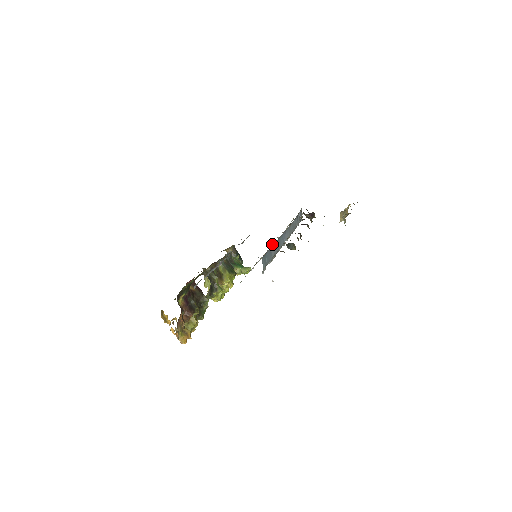
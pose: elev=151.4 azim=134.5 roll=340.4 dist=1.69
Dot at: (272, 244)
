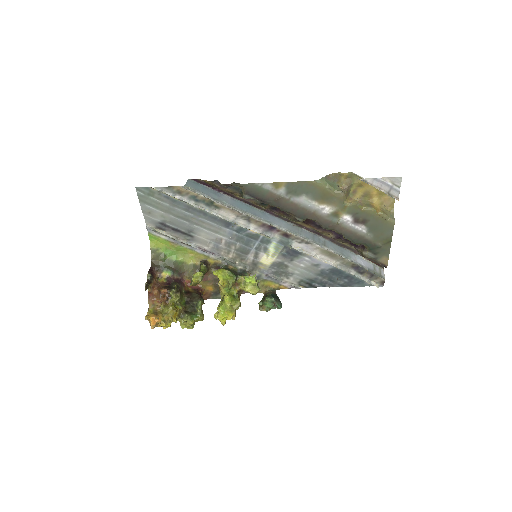
Dot at: (267, 235)
